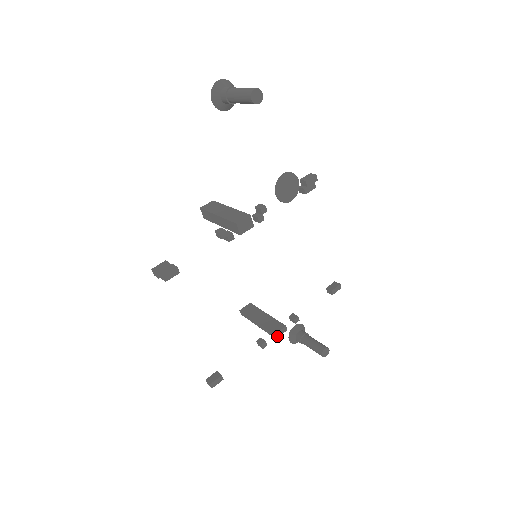
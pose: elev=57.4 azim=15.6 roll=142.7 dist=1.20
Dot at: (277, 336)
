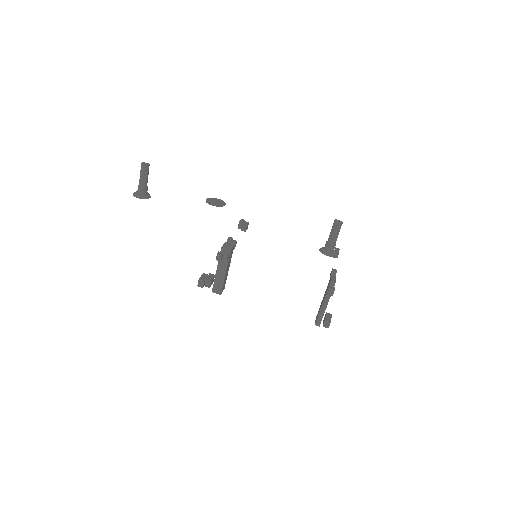
Dot at: (334, 282)
